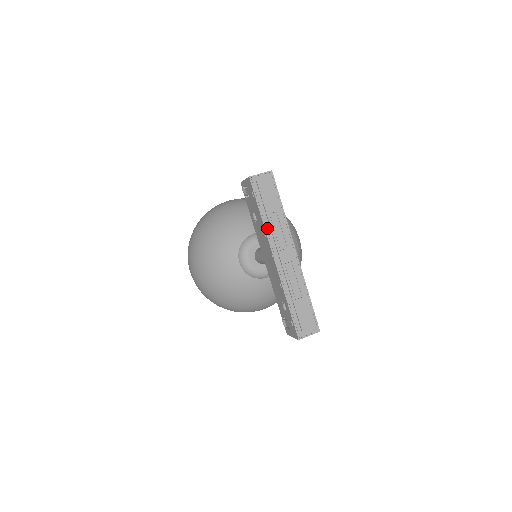
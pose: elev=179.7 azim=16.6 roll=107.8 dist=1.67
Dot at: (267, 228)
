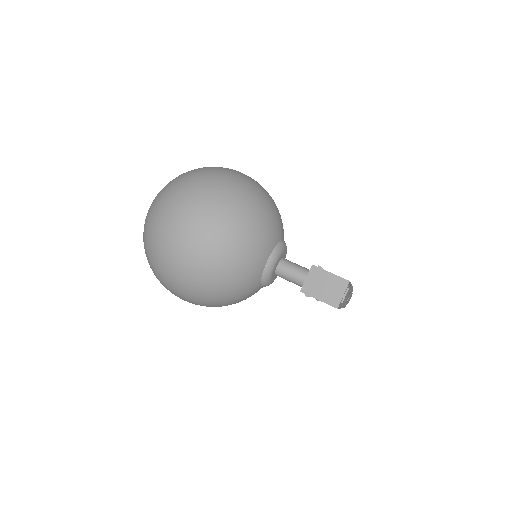
Dot at: (341, 306)
